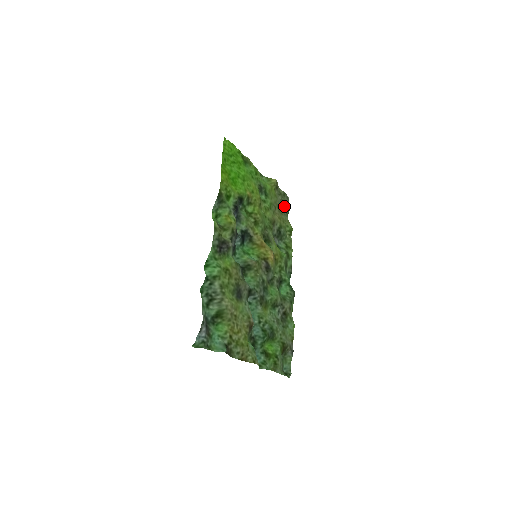
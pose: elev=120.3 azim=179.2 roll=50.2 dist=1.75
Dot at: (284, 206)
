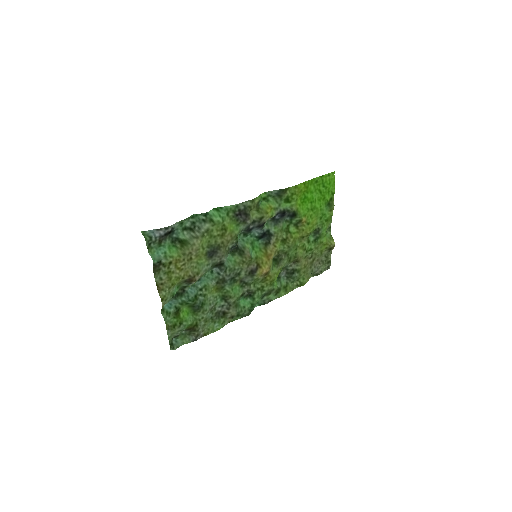
Dot at: (319, 267)
